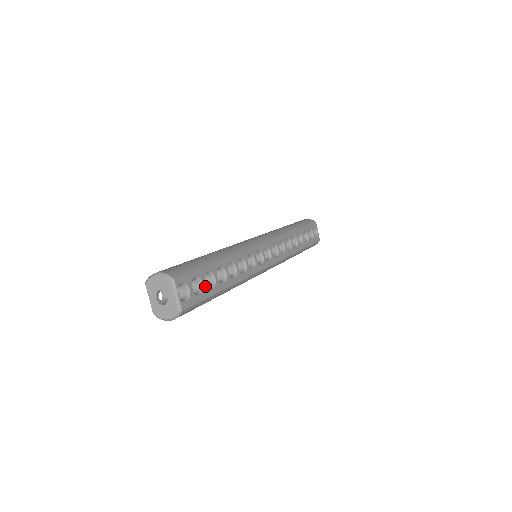
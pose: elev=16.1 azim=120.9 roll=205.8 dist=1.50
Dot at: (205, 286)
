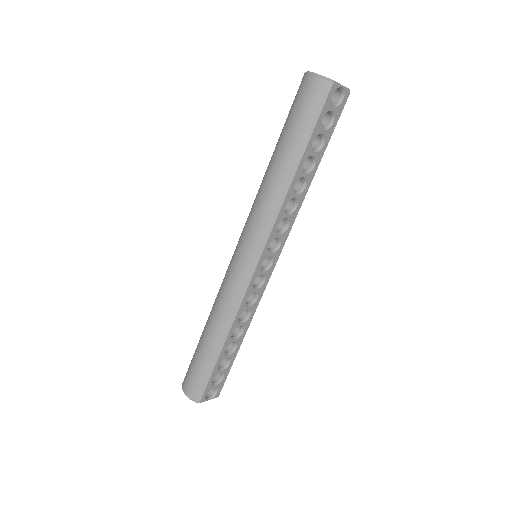
Dot at: (223, 371)
